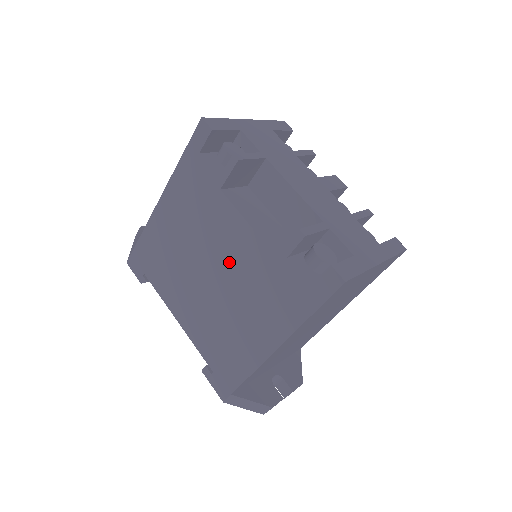
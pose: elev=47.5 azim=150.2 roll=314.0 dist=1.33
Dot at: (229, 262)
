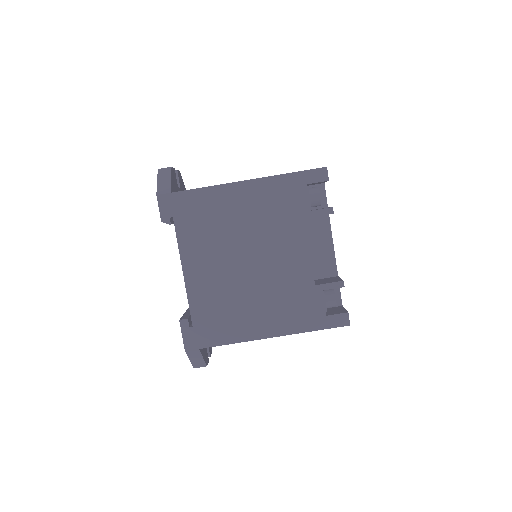
Dot at: (274, 265)
